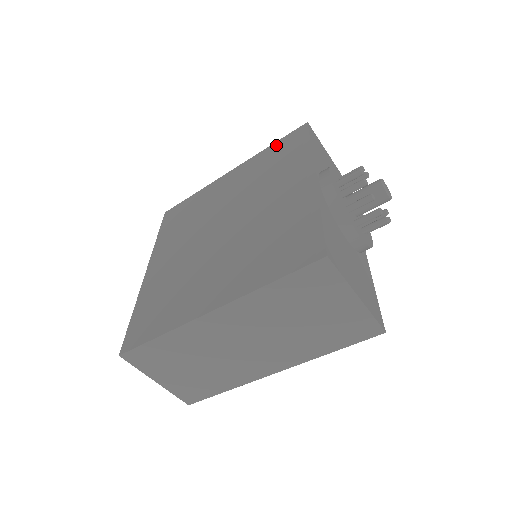
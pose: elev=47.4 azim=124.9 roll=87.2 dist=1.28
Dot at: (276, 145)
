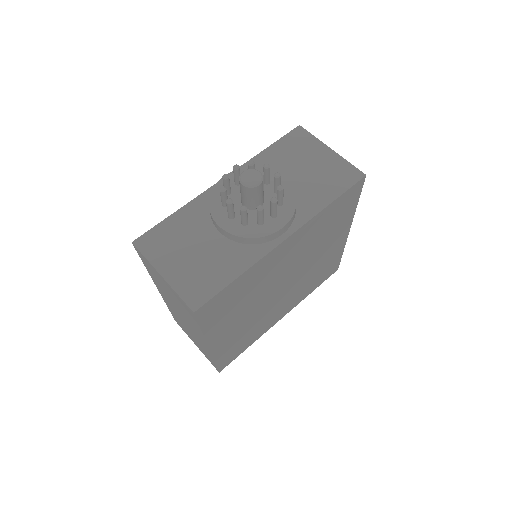
Dot at: occluded
